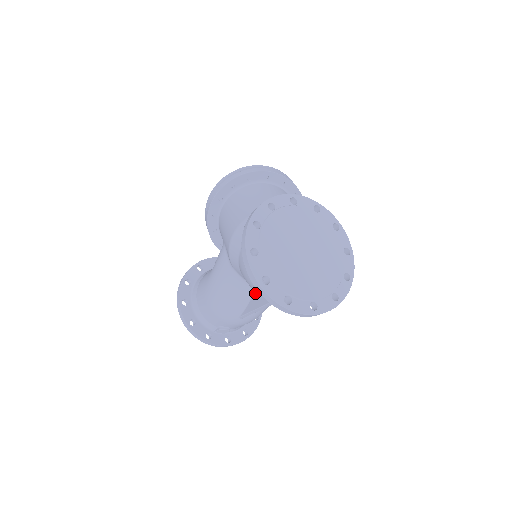
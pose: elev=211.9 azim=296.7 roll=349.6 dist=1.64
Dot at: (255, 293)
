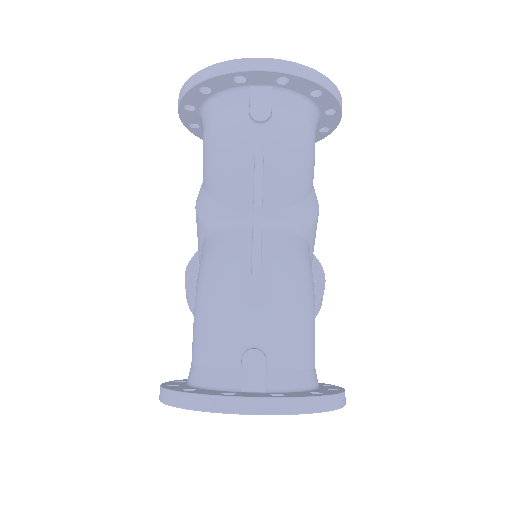
Dot at: (252, 222)
